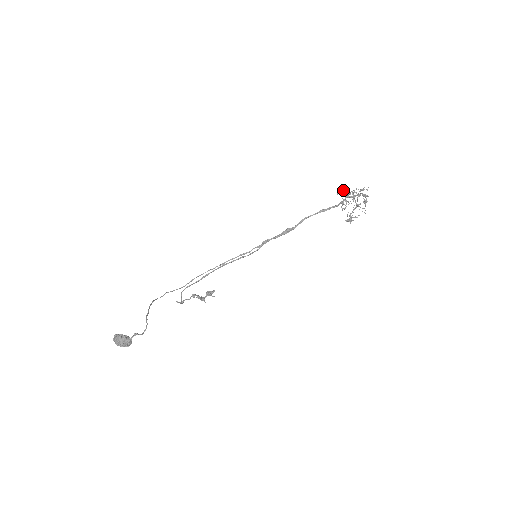
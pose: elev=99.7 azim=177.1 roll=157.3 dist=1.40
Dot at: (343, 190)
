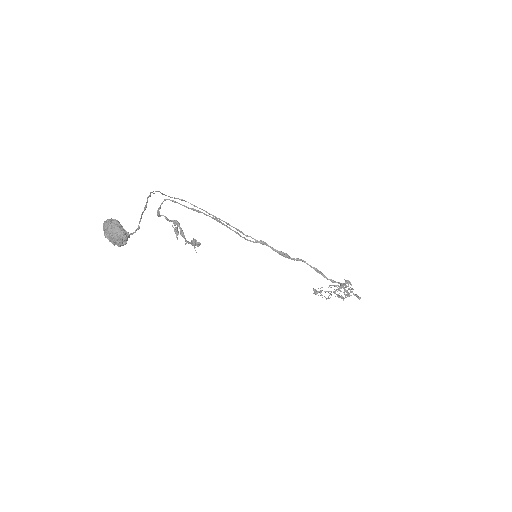
Dot at: (350, 282)
